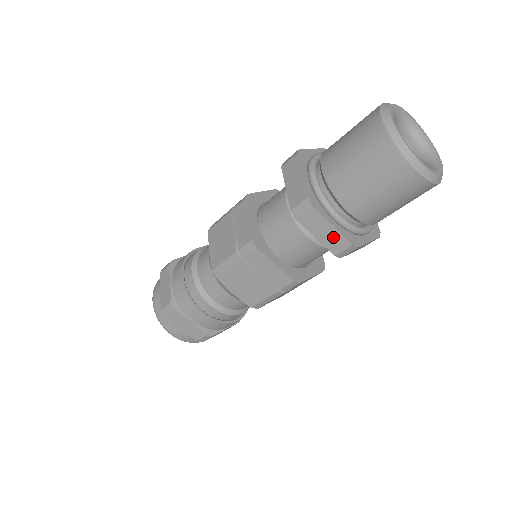
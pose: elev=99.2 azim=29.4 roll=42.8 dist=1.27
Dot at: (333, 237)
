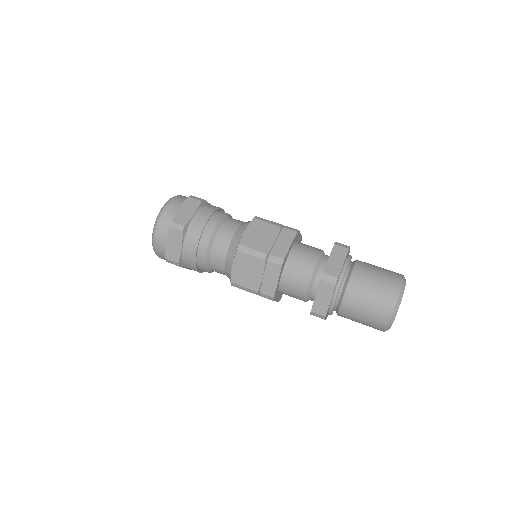
Dot at: (323, 304)
